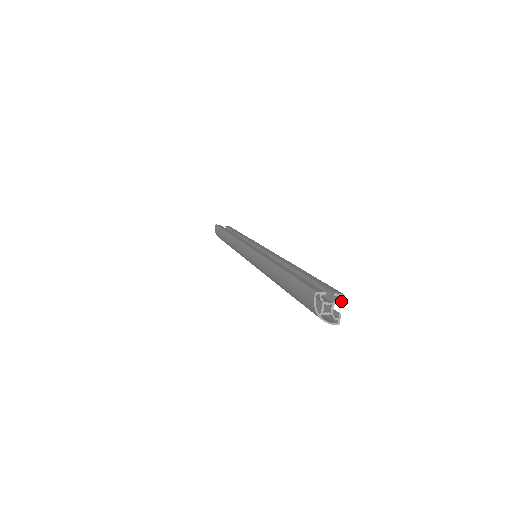
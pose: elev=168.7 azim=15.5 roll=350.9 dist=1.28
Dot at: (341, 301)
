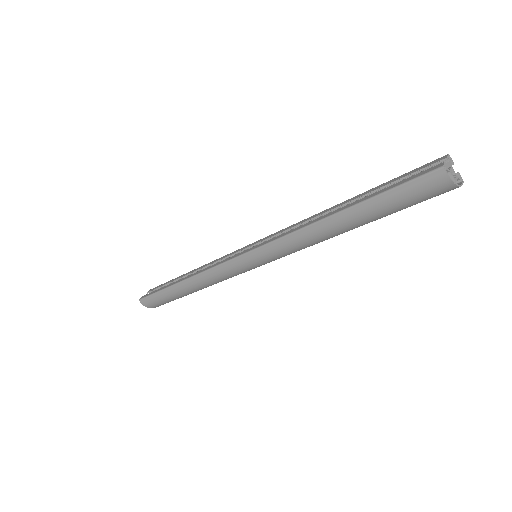
Dot at: (451, 161)
